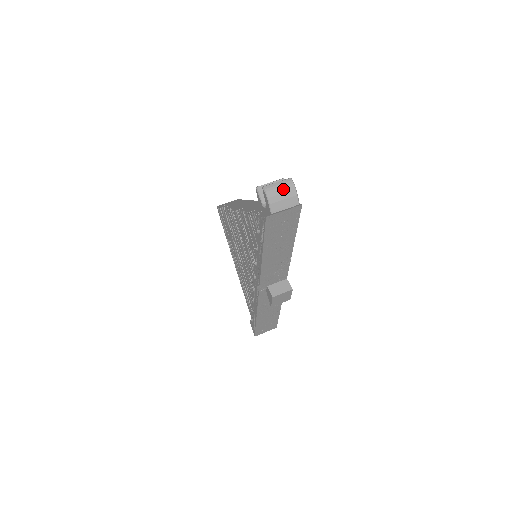
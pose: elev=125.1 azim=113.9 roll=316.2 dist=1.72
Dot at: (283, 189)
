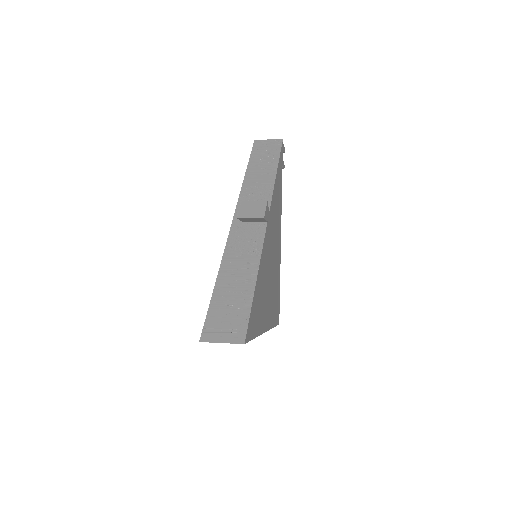
Dot at: occluded
